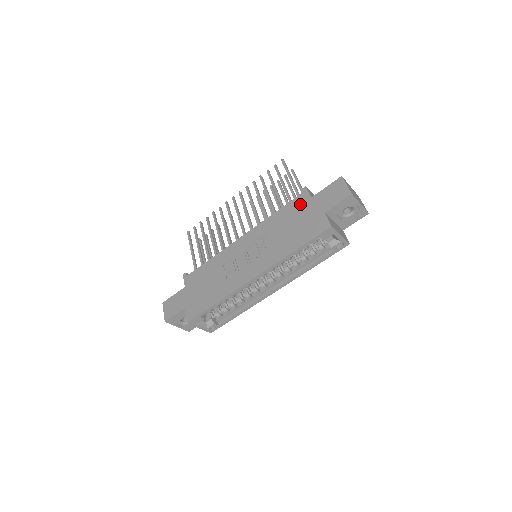
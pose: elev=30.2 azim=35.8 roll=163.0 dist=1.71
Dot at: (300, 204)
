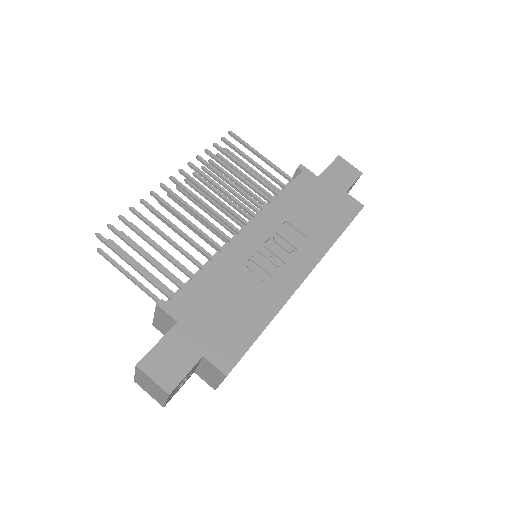
Dot at: (309, 184)
